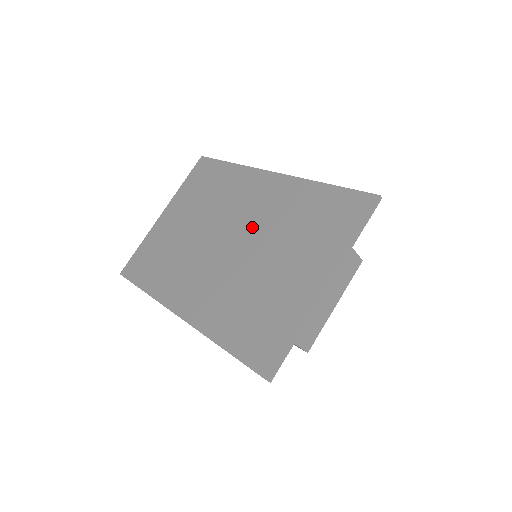
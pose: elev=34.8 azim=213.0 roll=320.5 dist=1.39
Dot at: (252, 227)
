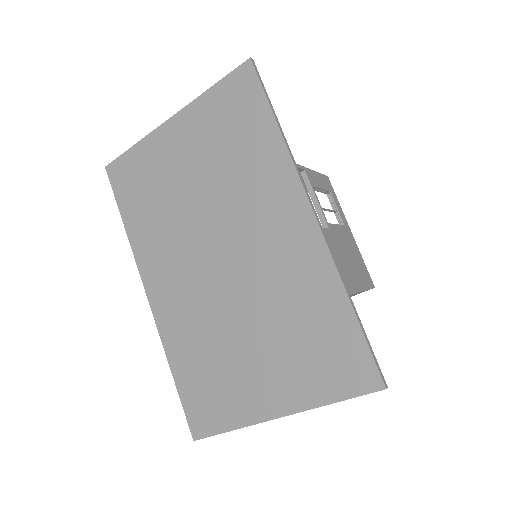
Dot at: (252, 271)
